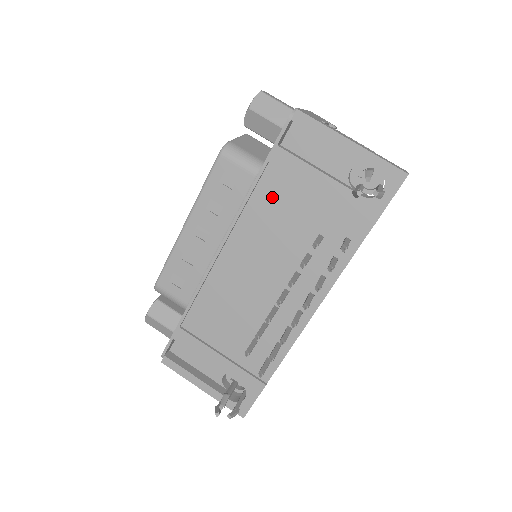
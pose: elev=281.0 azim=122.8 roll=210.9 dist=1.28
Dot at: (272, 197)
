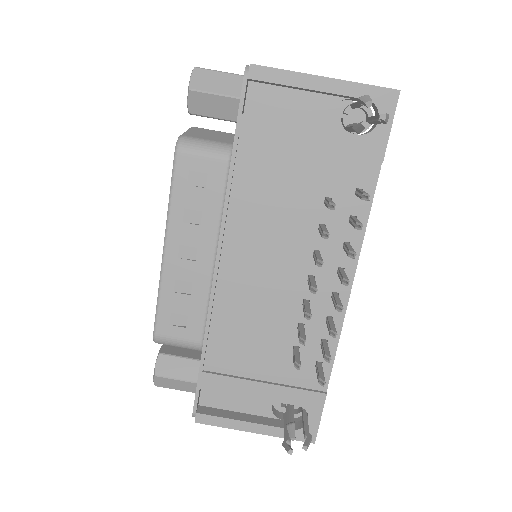
Dot at: (257, 176)
